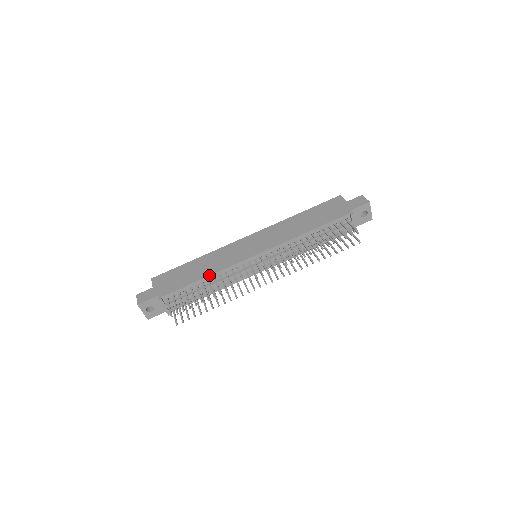
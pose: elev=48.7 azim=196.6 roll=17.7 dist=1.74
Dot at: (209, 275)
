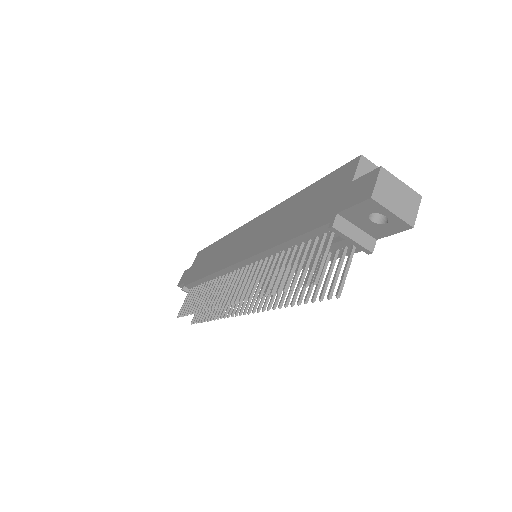
Dot at: (205, 276)
